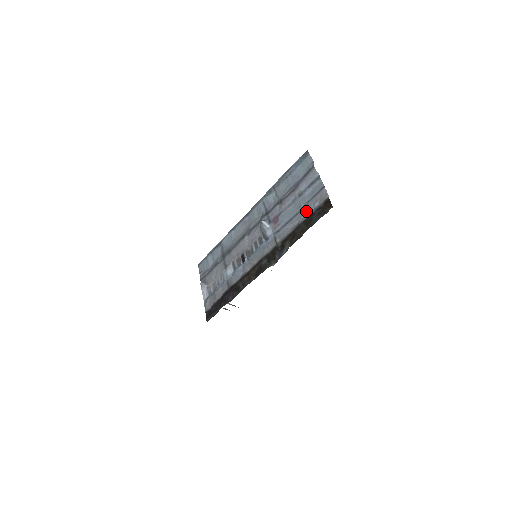
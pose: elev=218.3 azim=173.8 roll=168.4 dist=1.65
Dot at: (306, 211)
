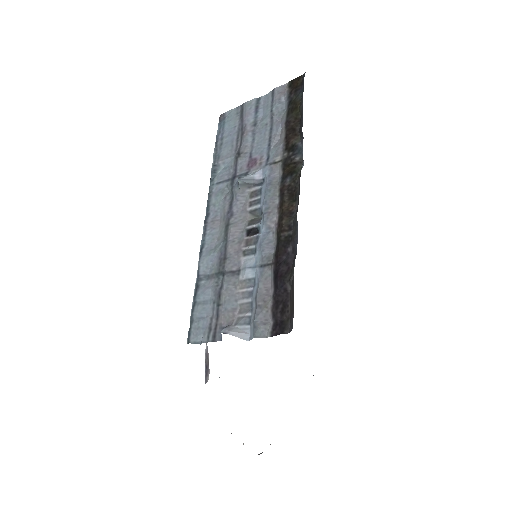
Dot at: (278, 115)
